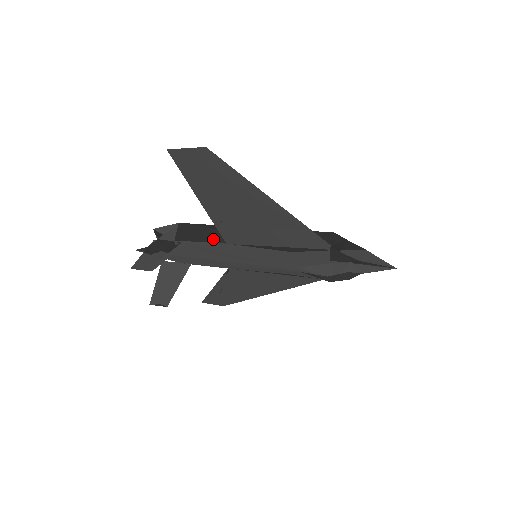
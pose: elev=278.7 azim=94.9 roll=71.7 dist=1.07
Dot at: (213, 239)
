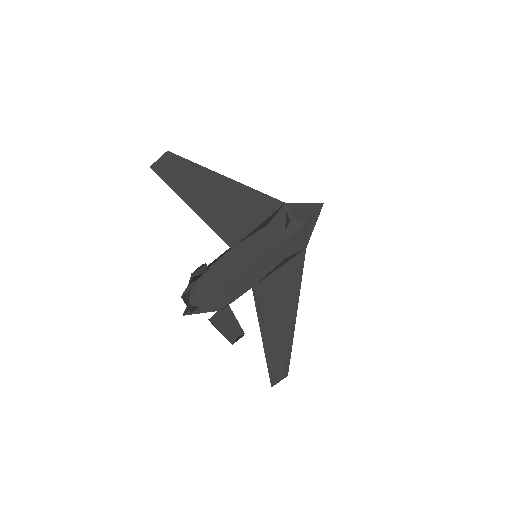
Dot at: (221, 256)
